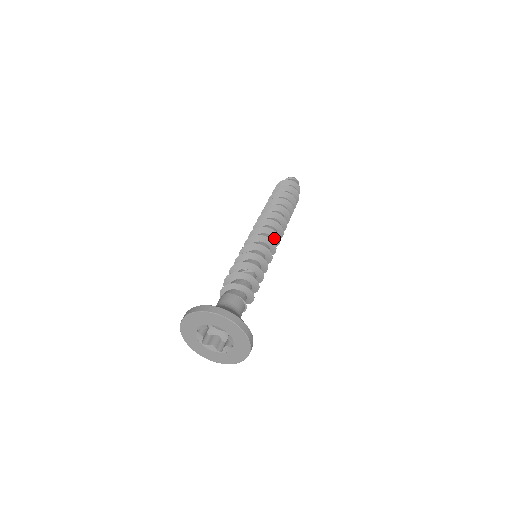
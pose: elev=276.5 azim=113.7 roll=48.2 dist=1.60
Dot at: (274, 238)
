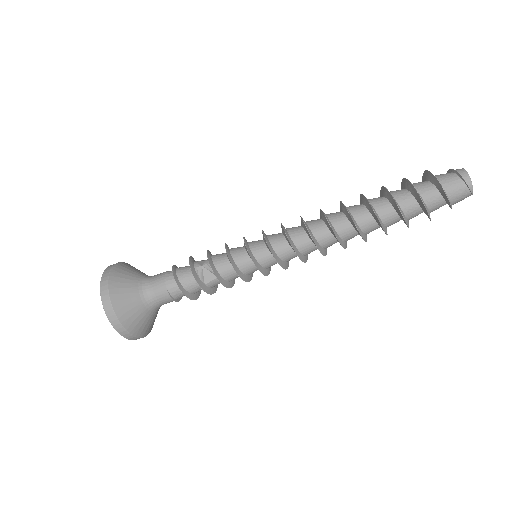
Dot at: occluded
